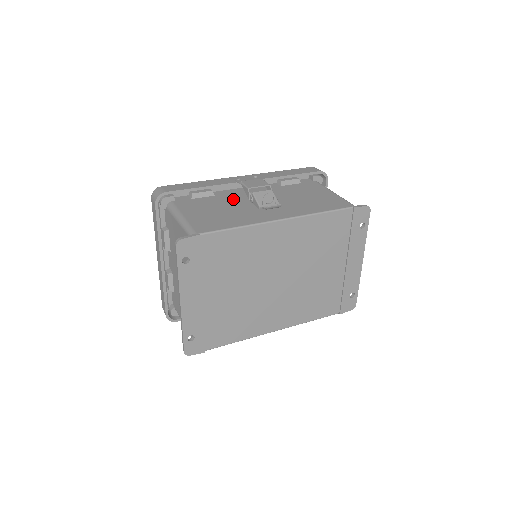
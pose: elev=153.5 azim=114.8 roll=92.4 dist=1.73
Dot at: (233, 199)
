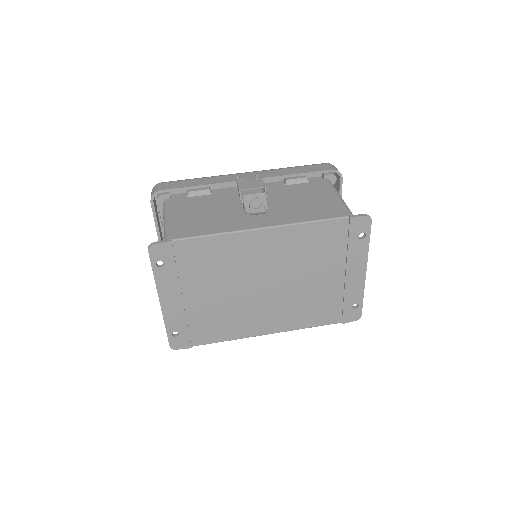
Dot at: (227, 199)
